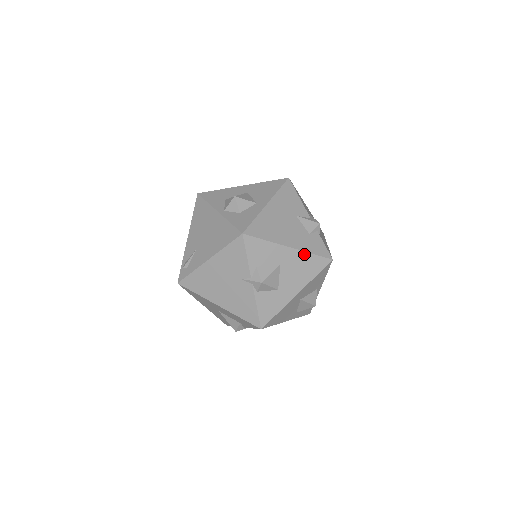
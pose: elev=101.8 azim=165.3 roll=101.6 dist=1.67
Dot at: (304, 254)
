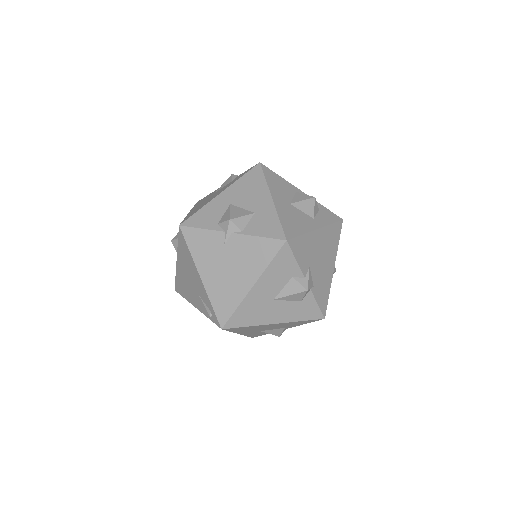
Dot at: (236, 183)
